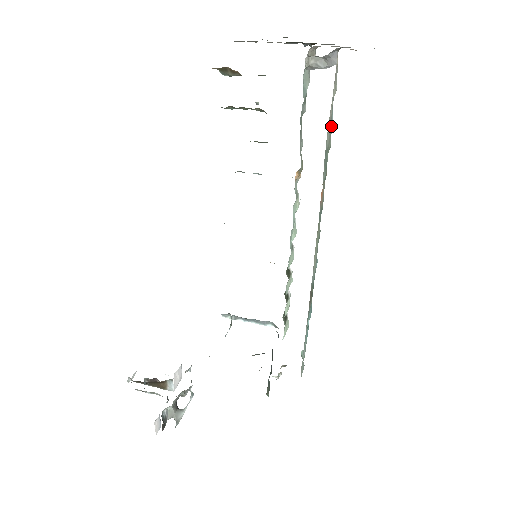
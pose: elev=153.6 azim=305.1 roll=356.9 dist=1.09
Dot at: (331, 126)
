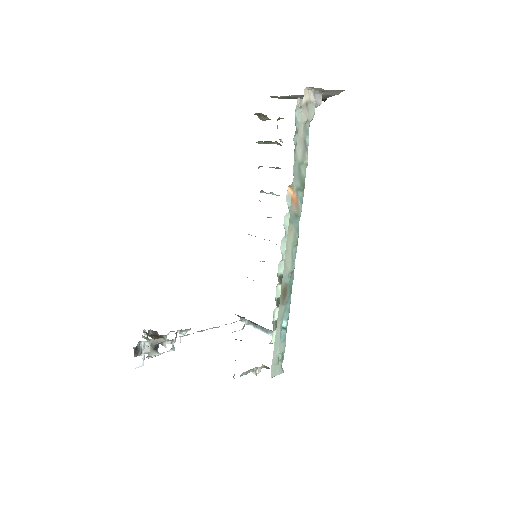
Dot at: (306, 146)
